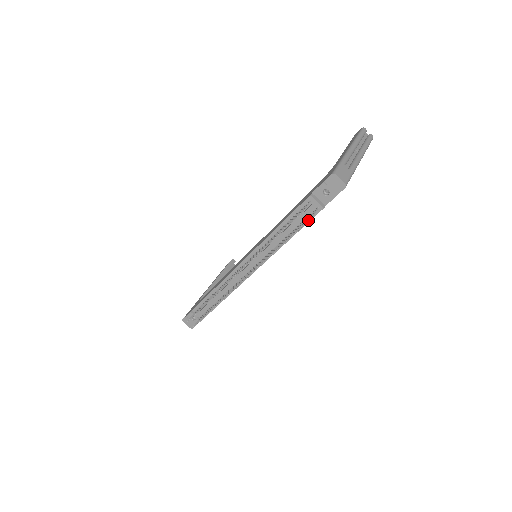
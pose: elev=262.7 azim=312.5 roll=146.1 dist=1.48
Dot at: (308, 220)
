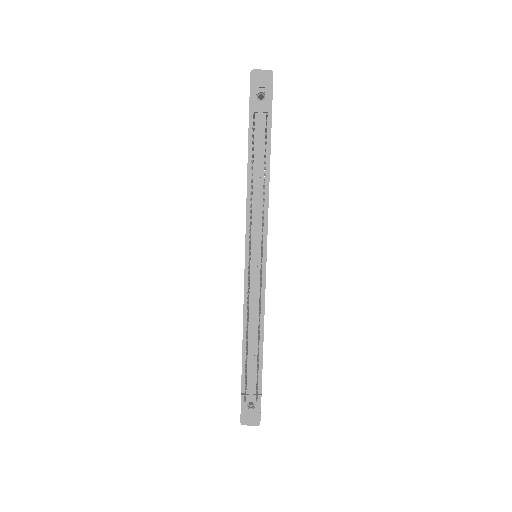
Dot at: (266, 120)
